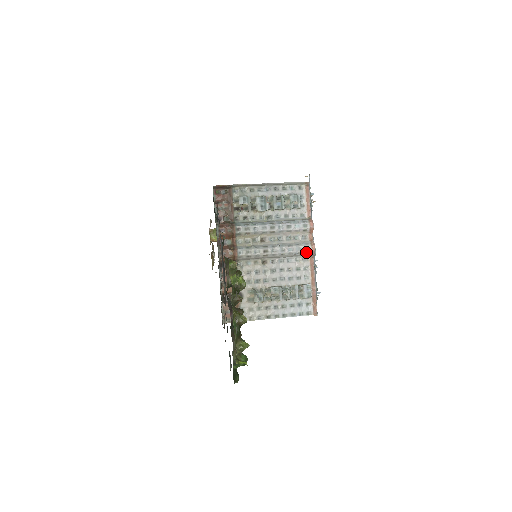
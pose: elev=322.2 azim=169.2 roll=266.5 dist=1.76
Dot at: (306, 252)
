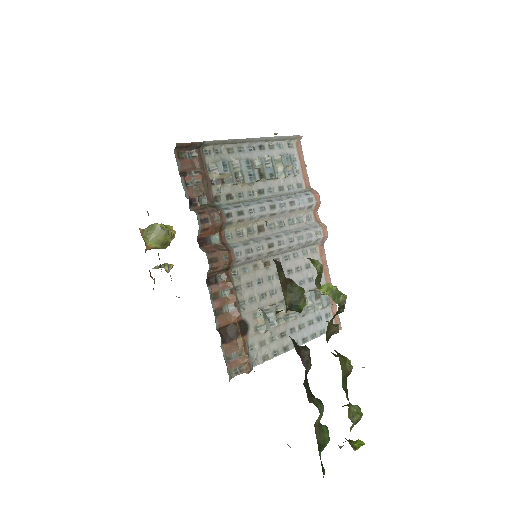
Dot at: (317, 239)
